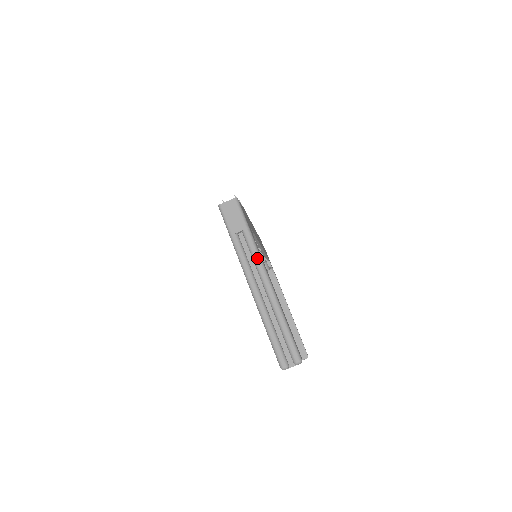
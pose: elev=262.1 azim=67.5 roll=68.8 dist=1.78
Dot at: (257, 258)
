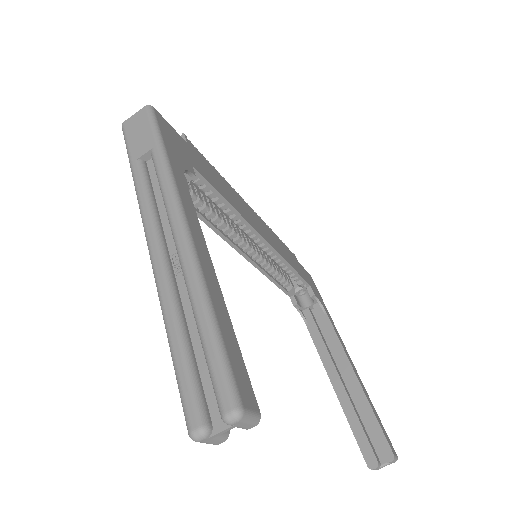
Dot at: (167, 189)
